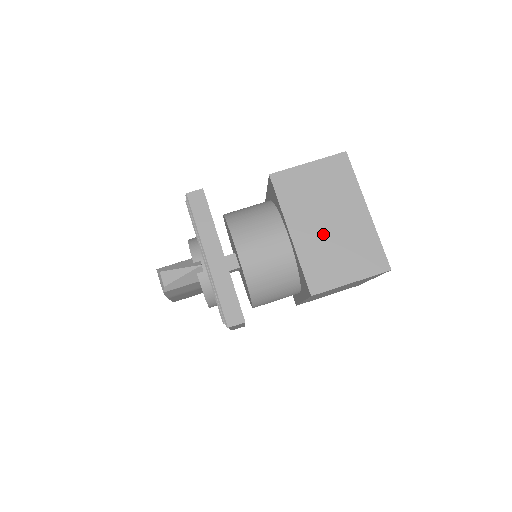
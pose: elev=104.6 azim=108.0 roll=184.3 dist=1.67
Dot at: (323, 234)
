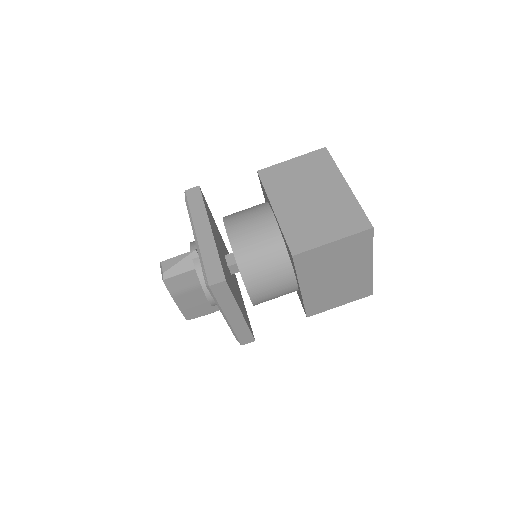
Dot at: (304, 207)
